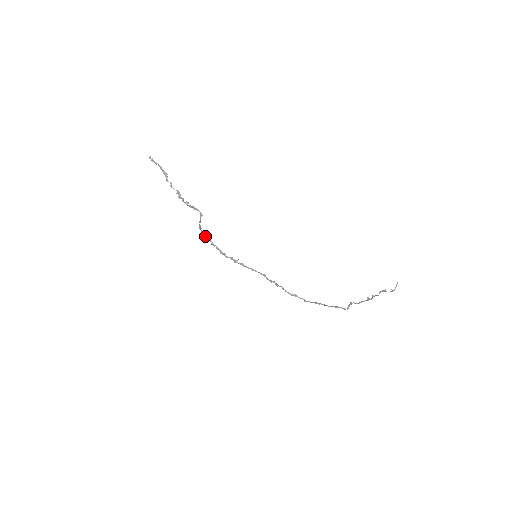
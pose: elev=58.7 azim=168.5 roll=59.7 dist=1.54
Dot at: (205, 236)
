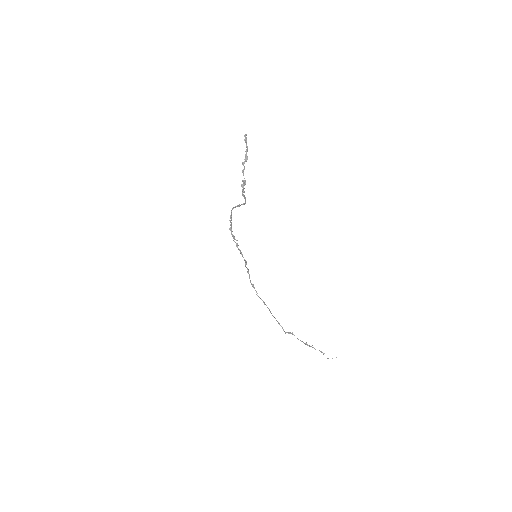
Dot at: (231, 214)
